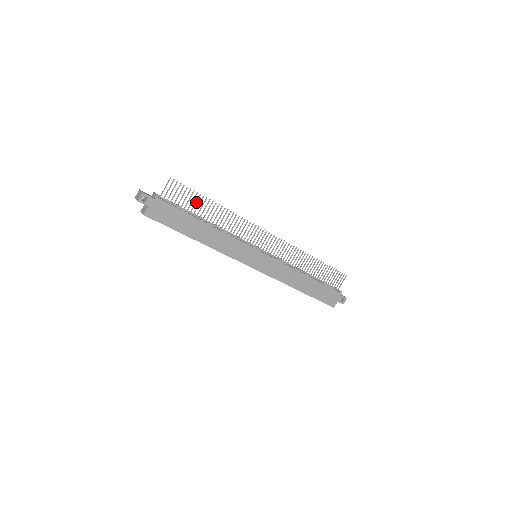
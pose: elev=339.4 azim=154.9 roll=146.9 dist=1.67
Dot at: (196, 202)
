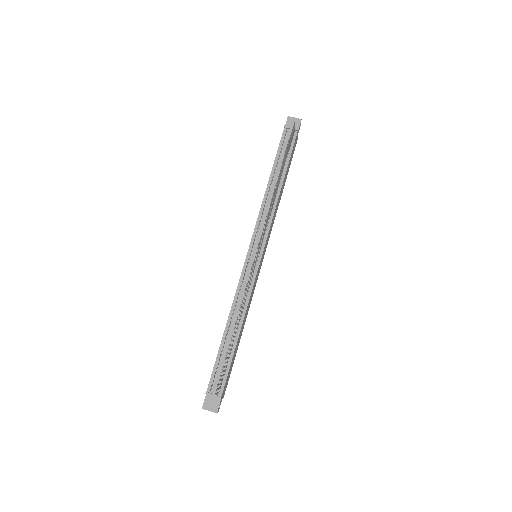
Dot at: occluded
